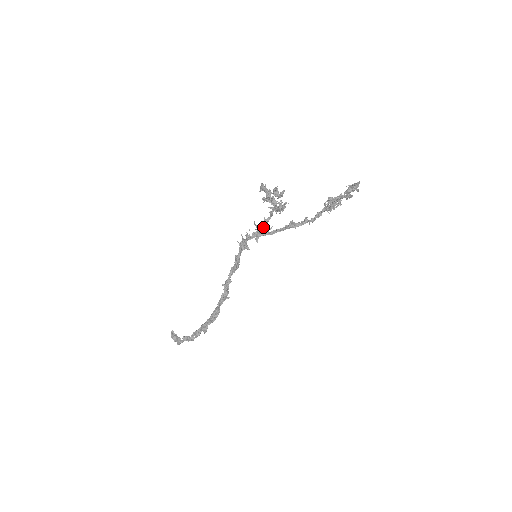
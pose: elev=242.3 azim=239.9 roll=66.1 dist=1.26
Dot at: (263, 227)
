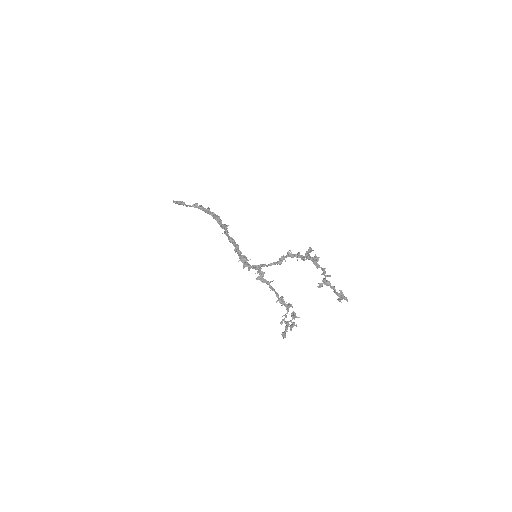
Dot at: (267, 282)
